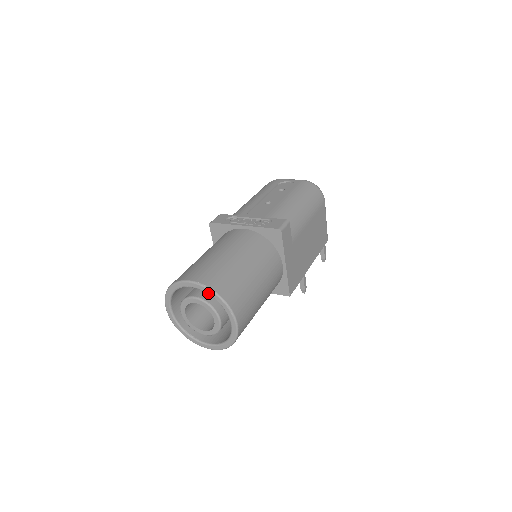
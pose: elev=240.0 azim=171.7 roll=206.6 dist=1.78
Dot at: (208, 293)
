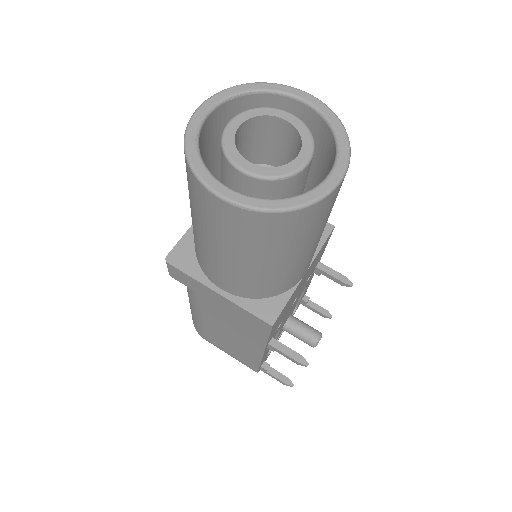
Dot at: (233, 93)
